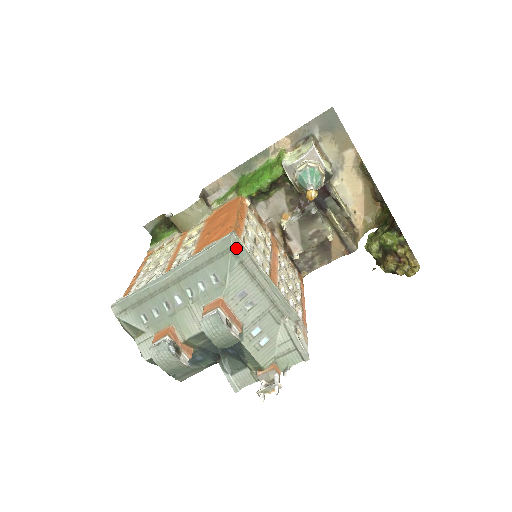
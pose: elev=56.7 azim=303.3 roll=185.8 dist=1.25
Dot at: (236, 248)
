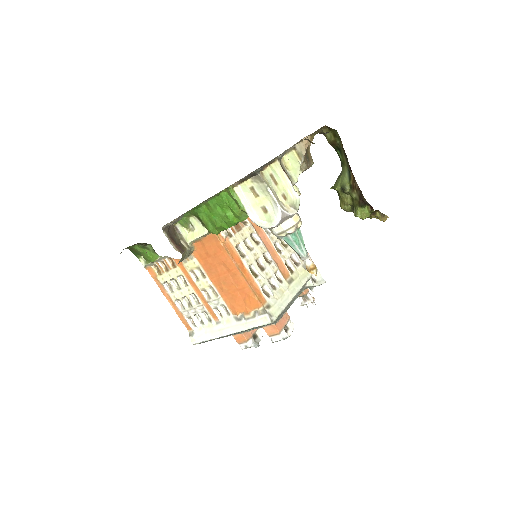
Dot at: (276, 320)
